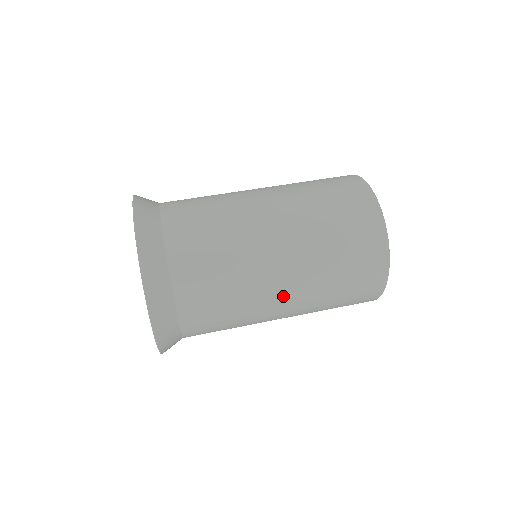
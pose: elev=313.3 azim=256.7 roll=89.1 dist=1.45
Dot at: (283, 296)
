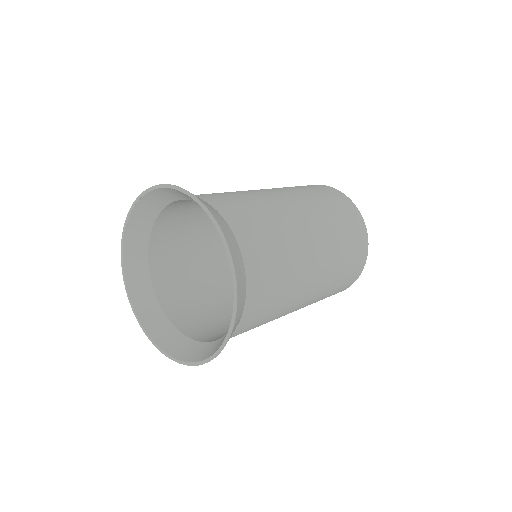
Dot at: (303, 302)
